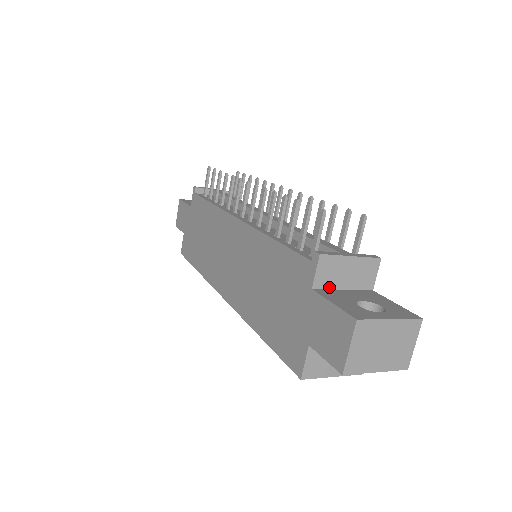
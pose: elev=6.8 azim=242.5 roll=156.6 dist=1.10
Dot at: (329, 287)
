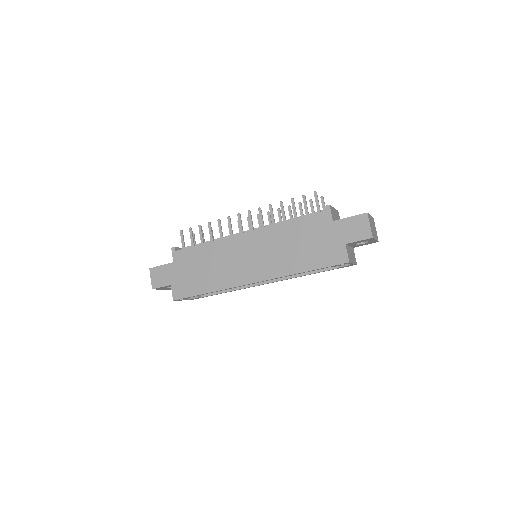
Dot at: occluded
